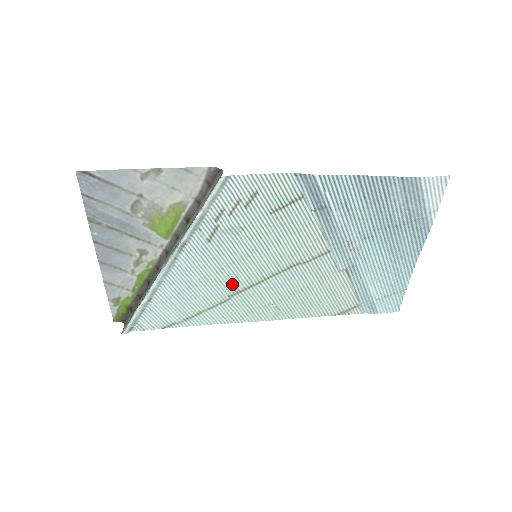
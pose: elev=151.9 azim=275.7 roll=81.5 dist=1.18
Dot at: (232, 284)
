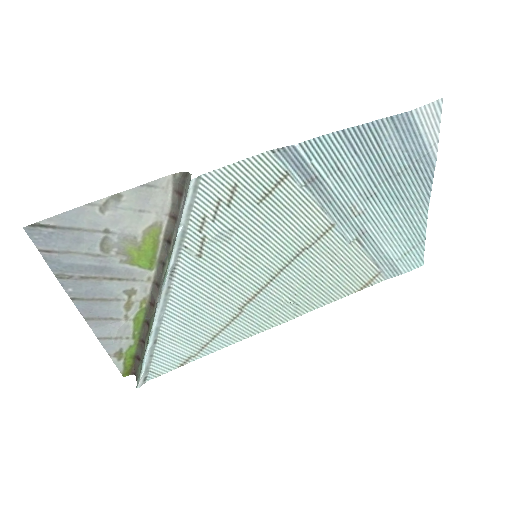
Dot at: (239, 295)
